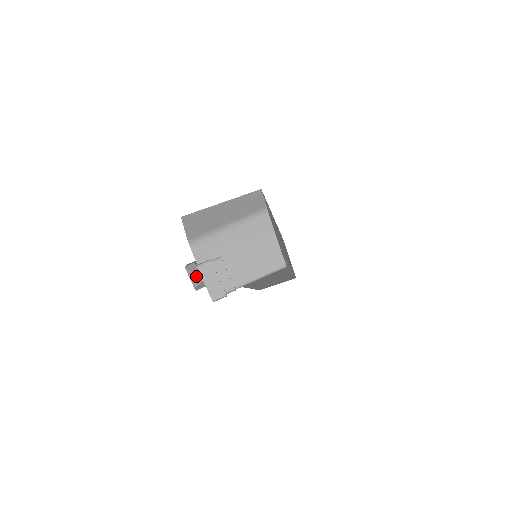
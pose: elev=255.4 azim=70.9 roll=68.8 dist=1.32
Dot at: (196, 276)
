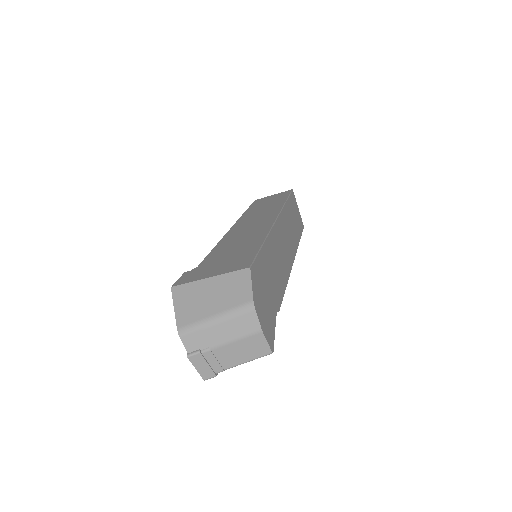
Dot at: occluded
